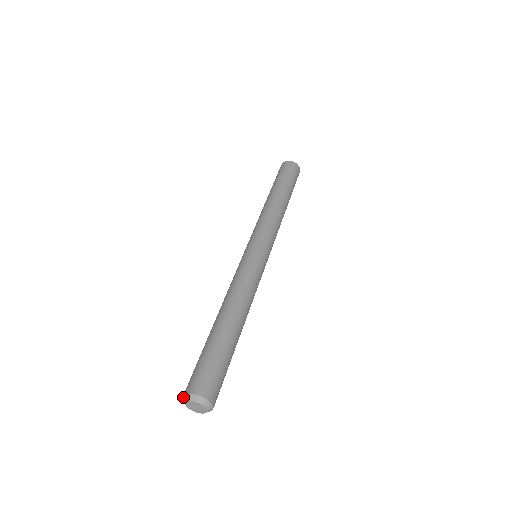
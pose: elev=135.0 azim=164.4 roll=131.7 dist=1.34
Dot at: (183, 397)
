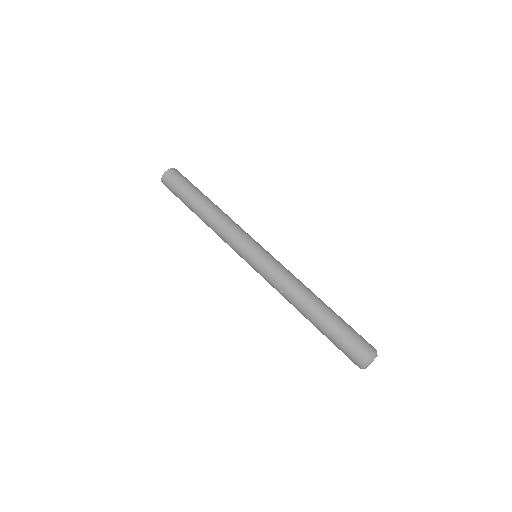
Dot at: (361, 368)
